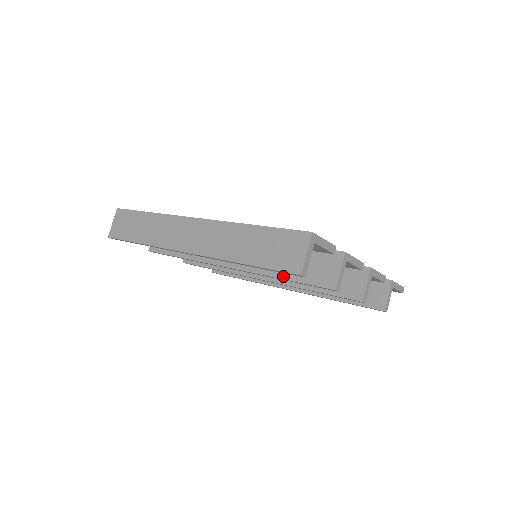
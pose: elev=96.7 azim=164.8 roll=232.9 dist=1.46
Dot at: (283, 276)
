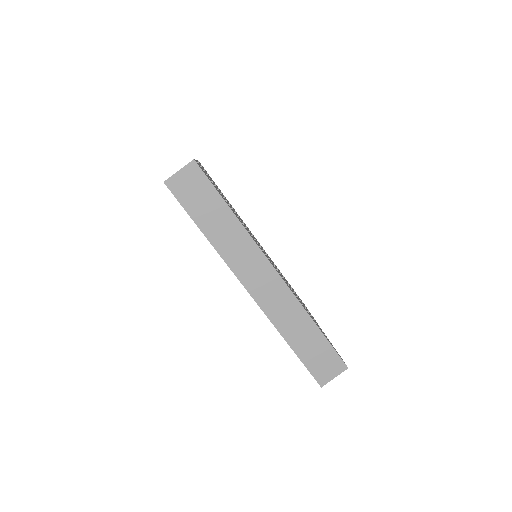
Dot at: occluded
